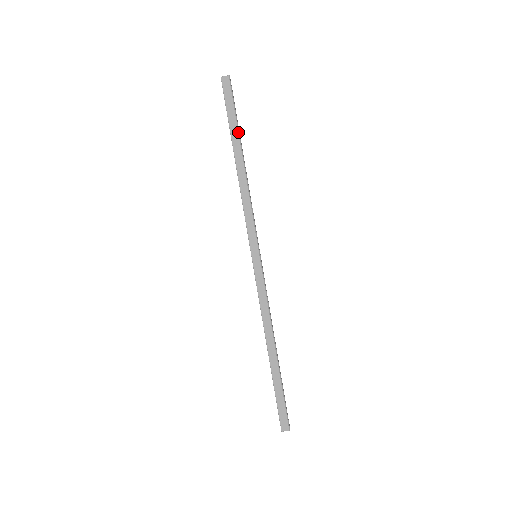
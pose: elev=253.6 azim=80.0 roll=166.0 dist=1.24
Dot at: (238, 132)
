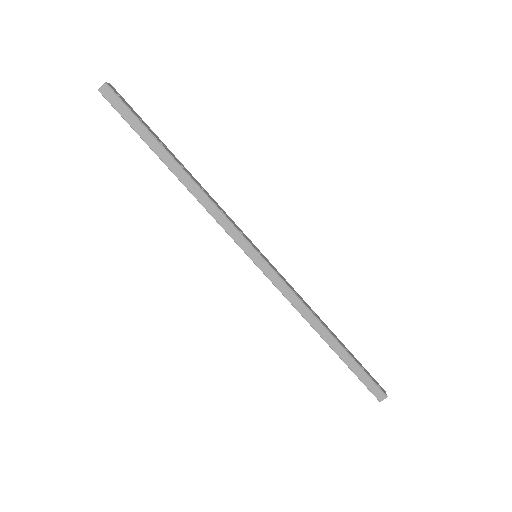
Dot at: (156, 140)
